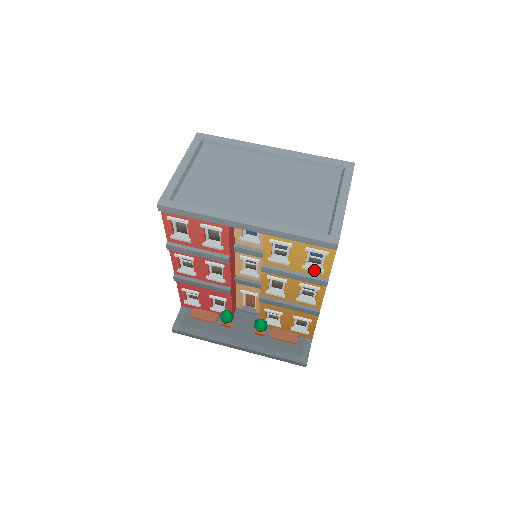
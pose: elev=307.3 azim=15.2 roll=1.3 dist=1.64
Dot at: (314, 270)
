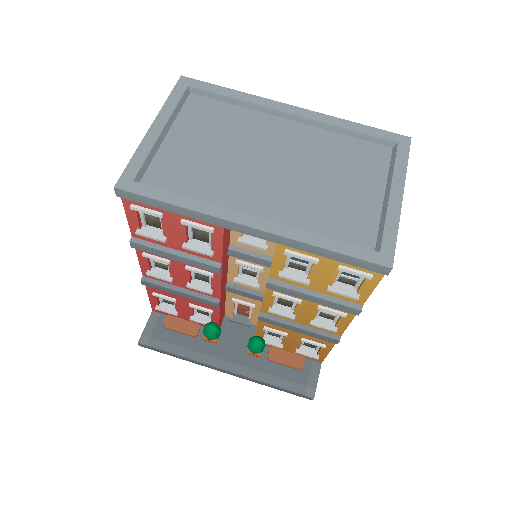
Dot at: (345, 295)
